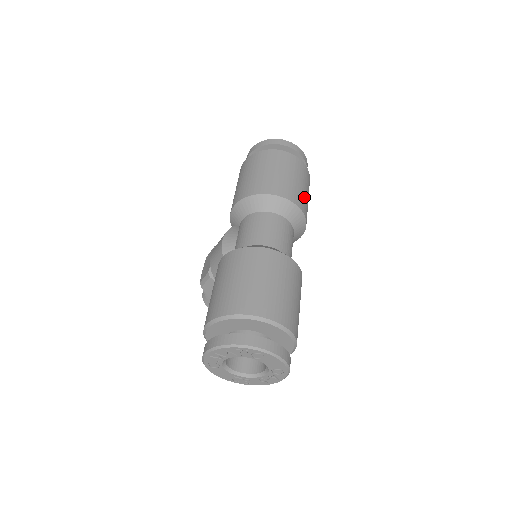
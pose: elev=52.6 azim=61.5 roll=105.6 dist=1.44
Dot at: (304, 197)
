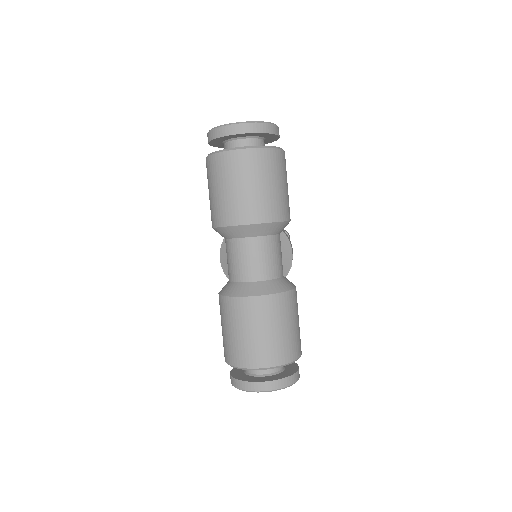
Dot at: (269, 199)
